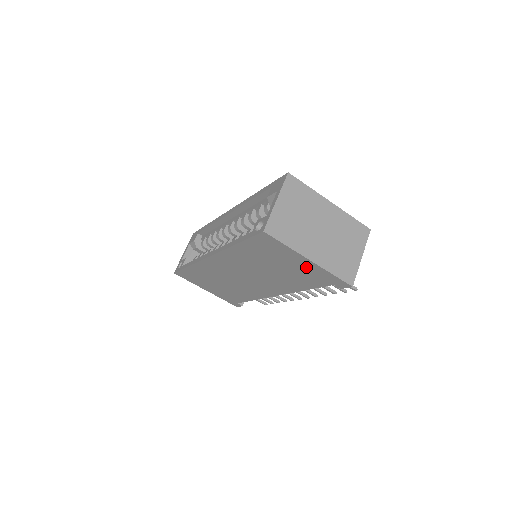
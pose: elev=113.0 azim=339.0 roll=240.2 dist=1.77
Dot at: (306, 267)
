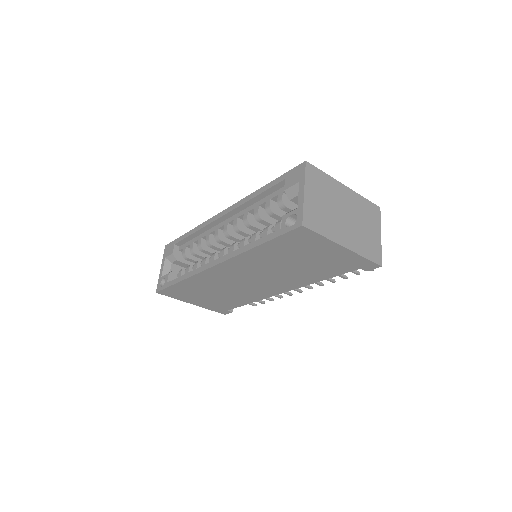
Dot at: (336, 256)
